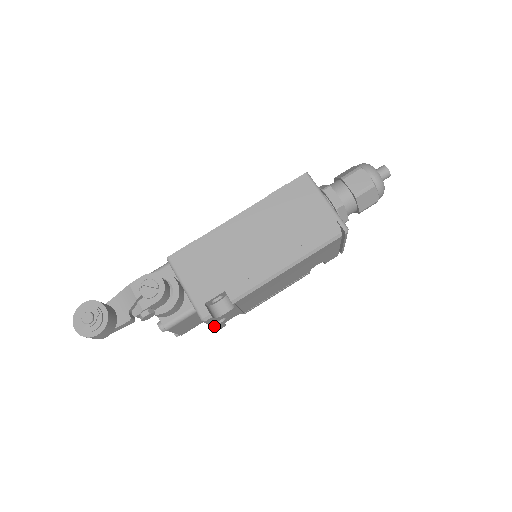
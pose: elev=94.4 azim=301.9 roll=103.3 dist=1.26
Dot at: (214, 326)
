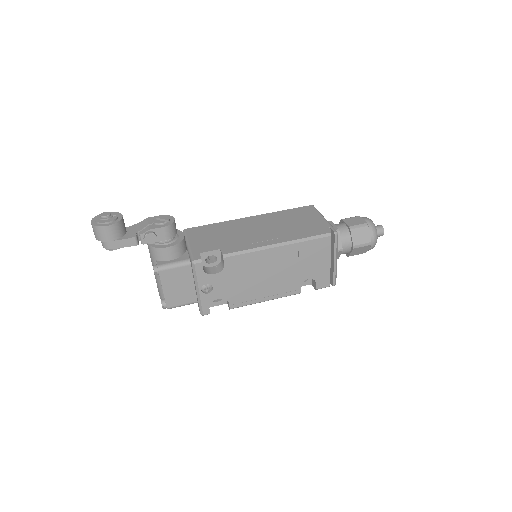
Dot at: (200, 294)
